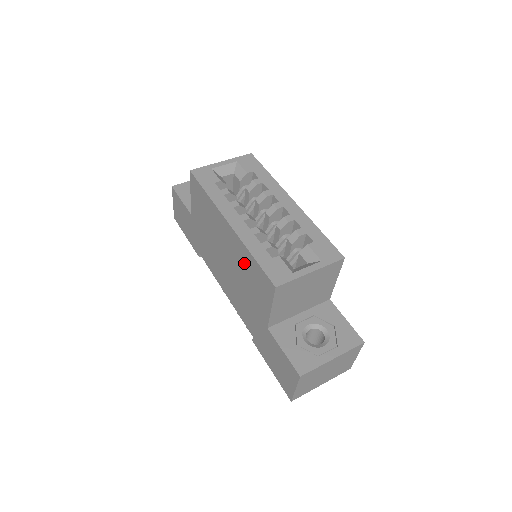
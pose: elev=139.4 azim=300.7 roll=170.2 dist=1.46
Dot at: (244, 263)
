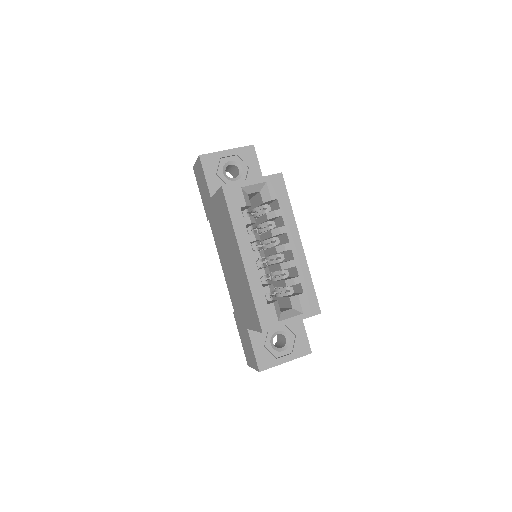
Dot at: (245, 289)
